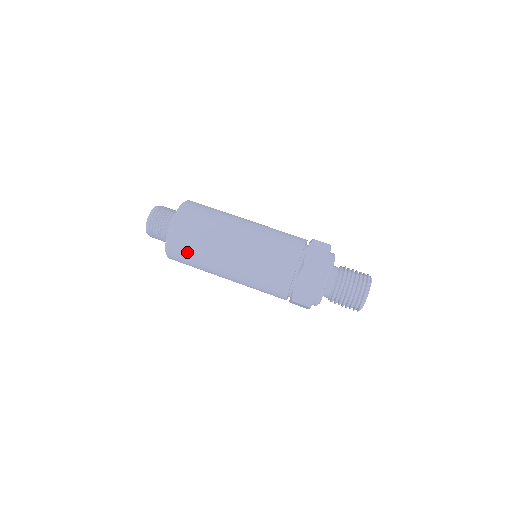
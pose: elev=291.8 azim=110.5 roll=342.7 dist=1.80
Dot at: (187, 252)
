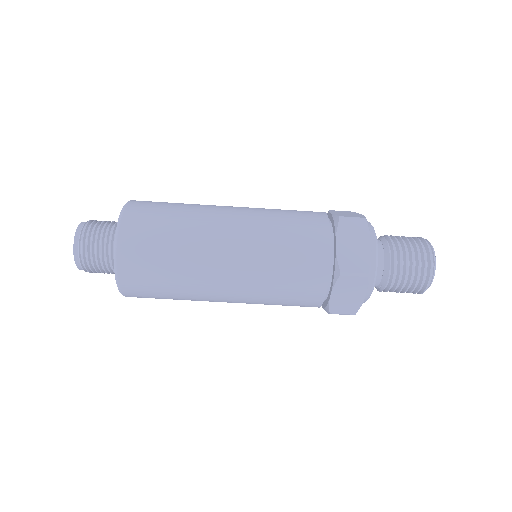
Dot at: occluded
